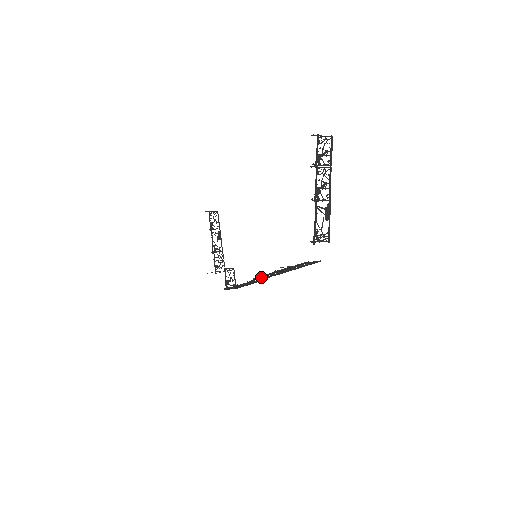
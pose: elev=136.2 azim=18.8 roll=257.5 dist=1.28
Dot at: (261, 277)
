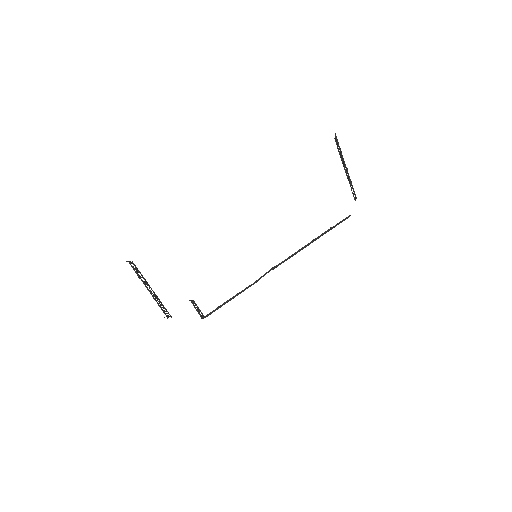
Dot at: (282, 262)
